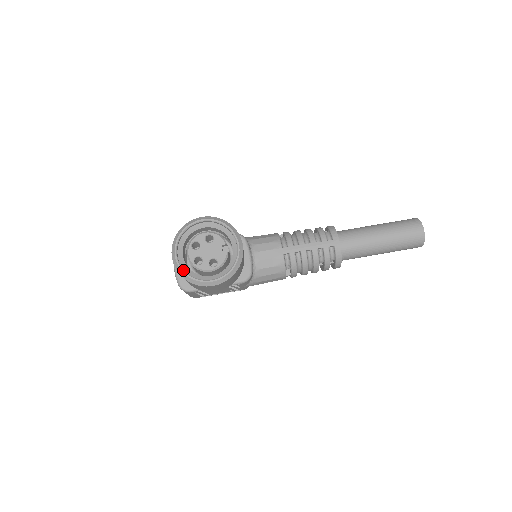
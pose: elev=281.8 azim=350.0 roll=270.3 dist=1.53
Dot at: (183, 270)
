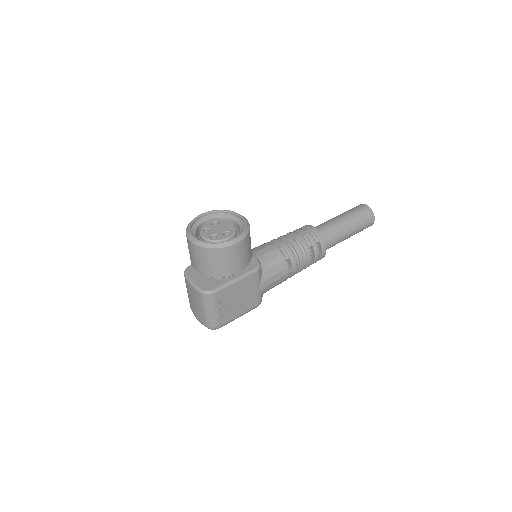
Dot at: (205, 242)
